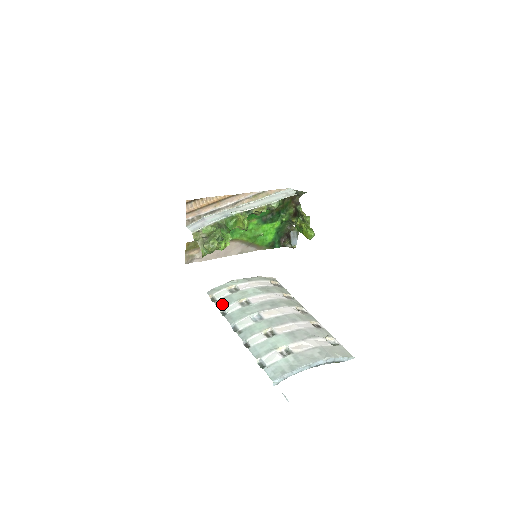
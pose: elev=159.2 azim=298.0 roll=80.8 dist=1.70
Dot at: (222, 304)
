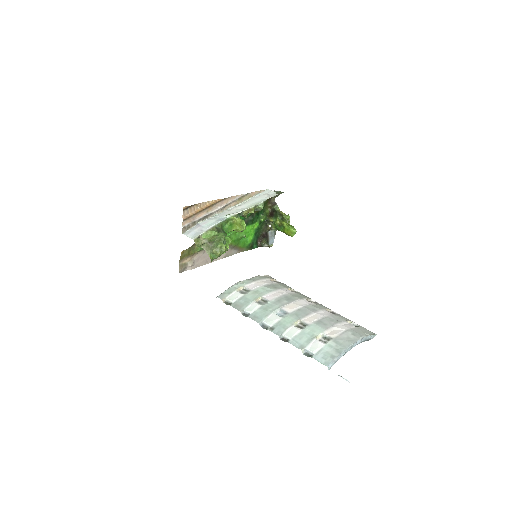
Dot at: (240, 306)
